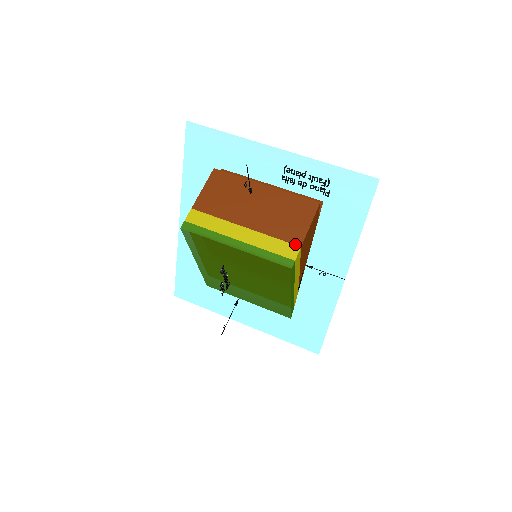
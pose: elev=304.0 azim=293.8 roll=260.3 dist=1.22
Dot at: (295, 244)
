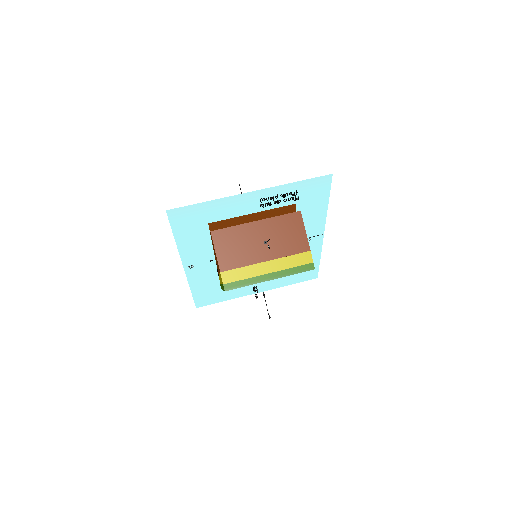
Dot at: (306, 251)
